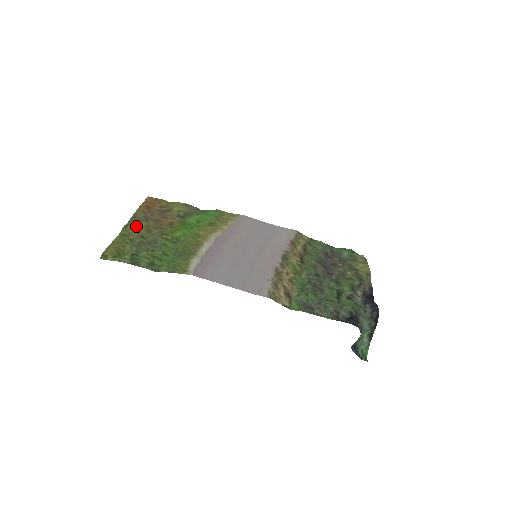
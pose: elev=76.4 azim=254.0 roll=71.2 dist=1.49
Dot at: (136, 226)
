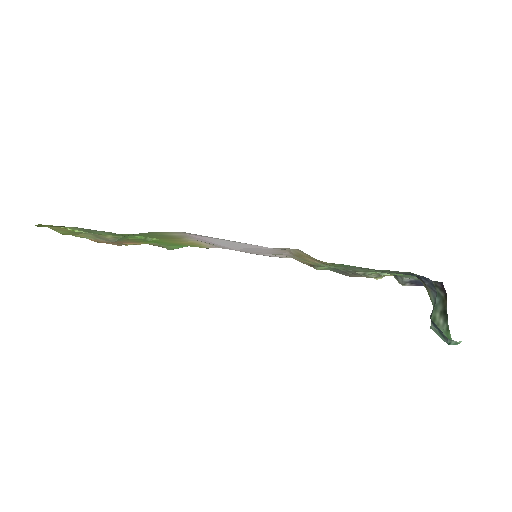
Dot at: occluded
